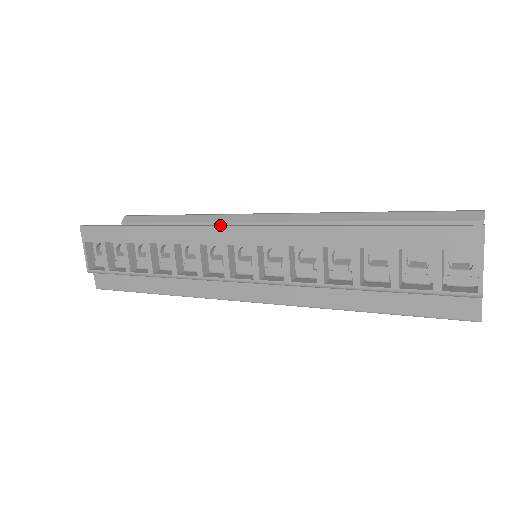
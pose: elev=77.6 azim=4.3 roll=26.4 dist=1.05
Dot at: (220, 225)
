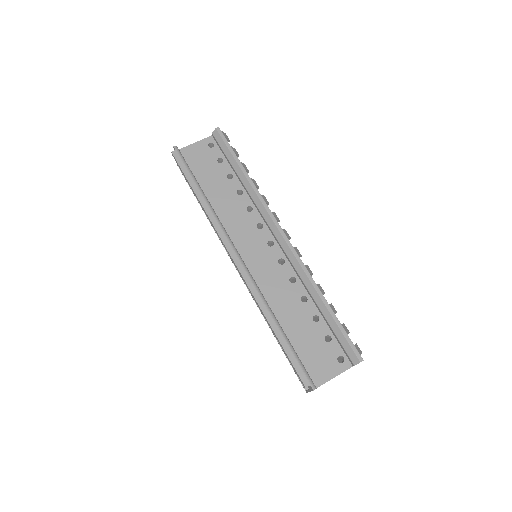
Dot at: (229, 248)
